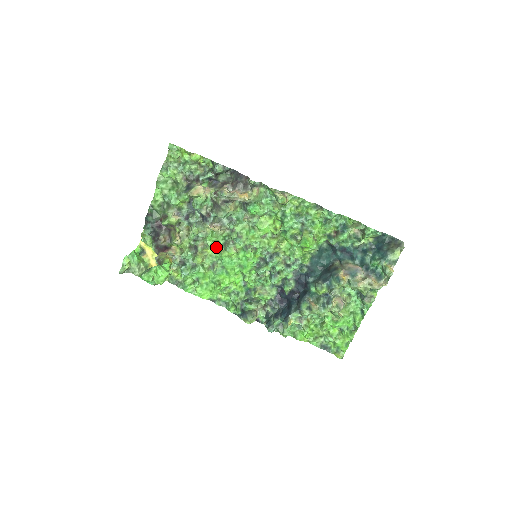
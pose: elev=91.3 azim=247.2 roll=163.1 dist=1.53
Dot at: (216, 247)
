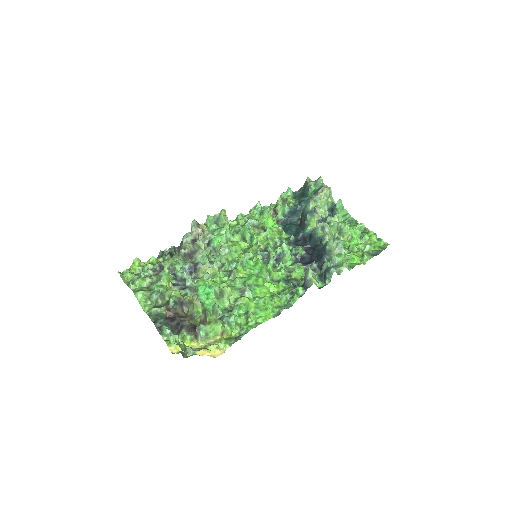
Dot at: (227, 282)
